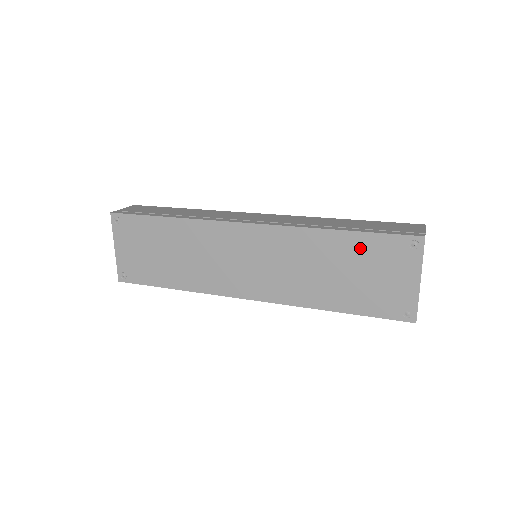
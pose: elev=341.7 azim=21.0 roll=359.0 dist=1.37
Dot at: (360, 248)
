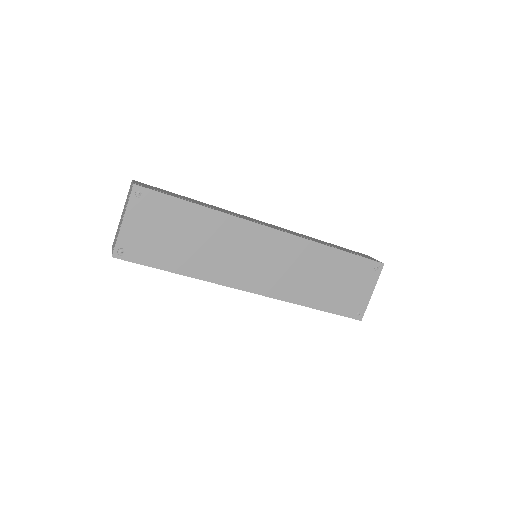
Dot at: (346, 264)
